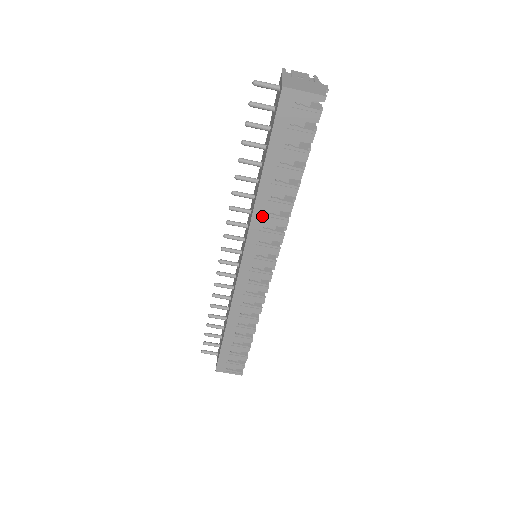
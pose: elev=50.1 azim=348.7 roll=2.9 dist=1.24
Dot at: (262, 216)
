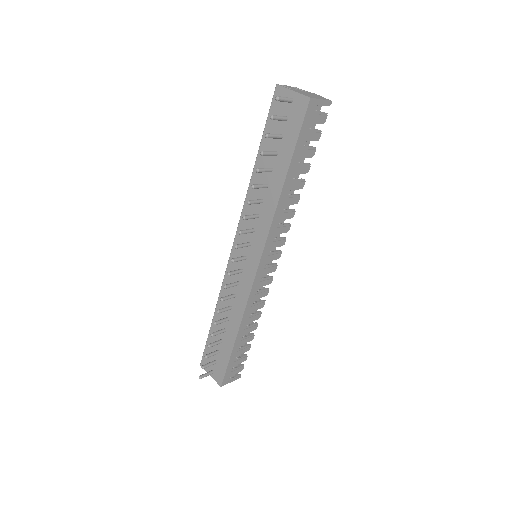
Dot at: (280, 214)
